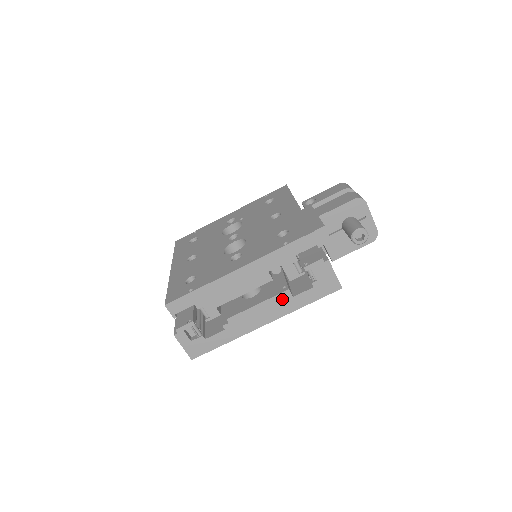
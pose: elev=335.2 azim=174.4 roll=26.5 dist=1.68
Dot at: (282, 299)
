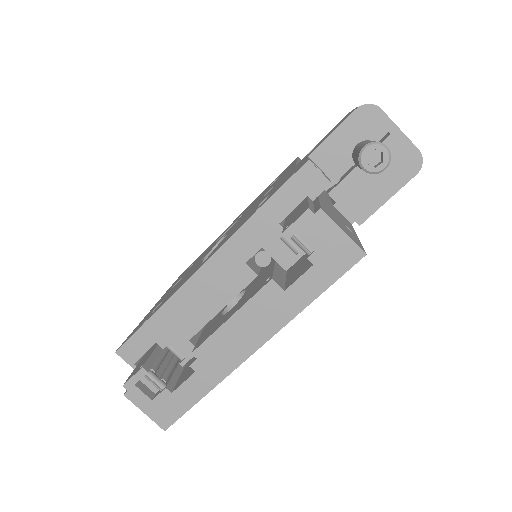
Dot at: (267, 299)
